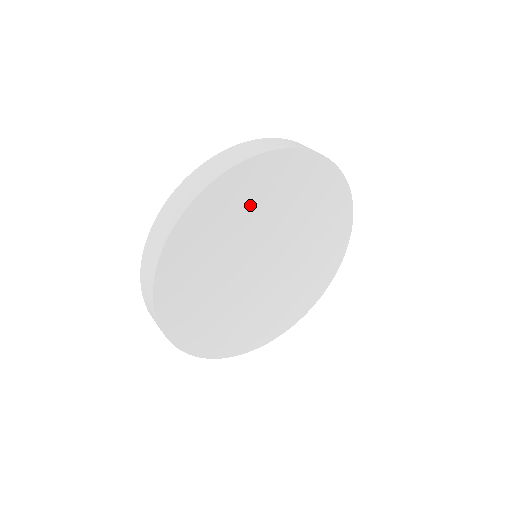
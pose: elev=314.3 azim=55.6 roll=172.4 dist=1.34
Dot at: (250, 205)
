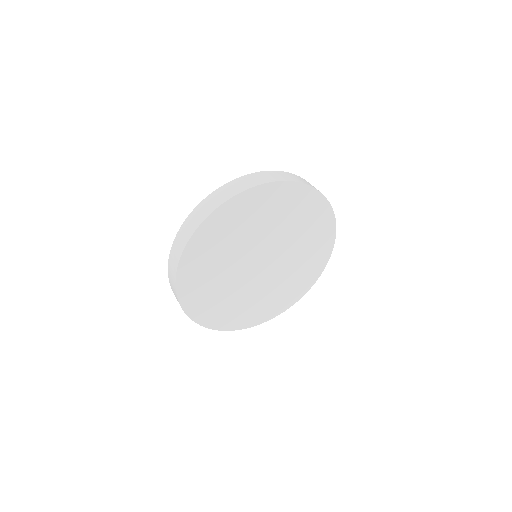
Dot at: (263, 215)
